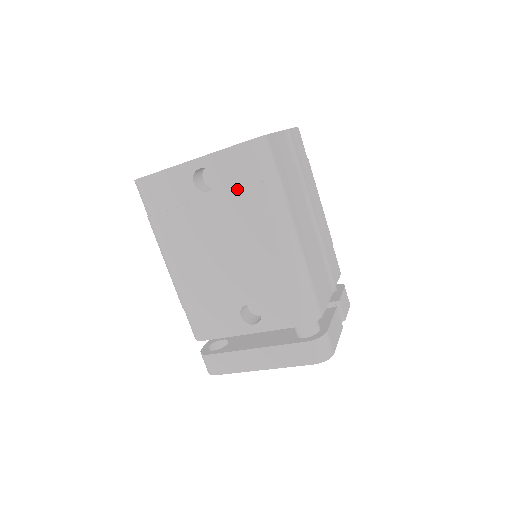
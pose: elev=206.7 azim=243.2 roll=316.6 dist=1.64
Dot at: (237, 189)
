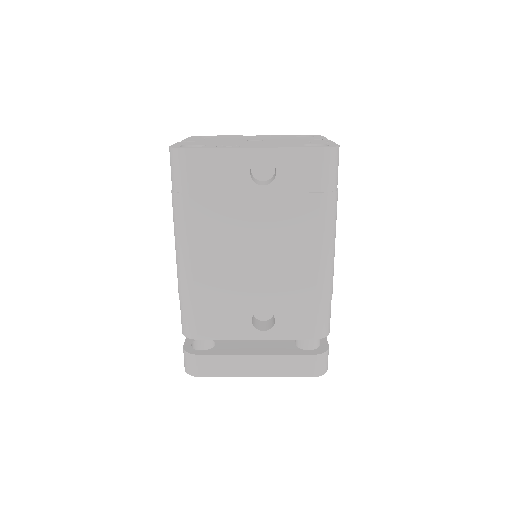
Dot at: (298, 192)
